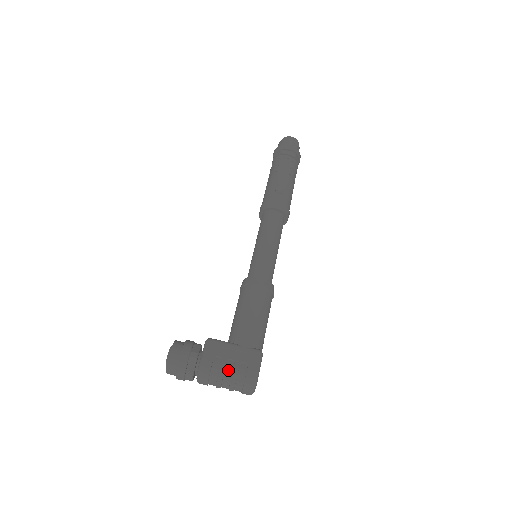
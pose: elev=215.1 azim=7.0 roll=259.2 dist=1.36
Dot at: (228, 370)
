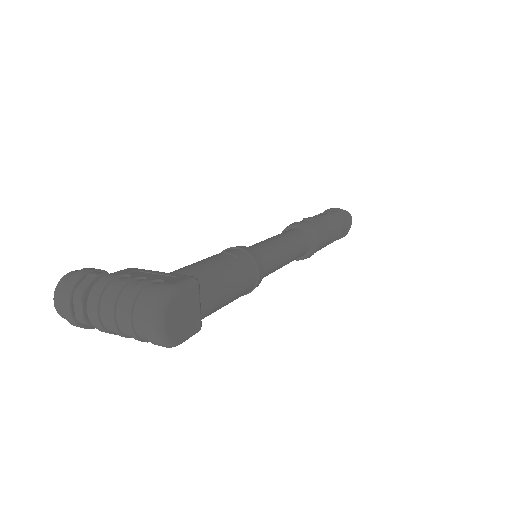
Dot at: (131, 285)
